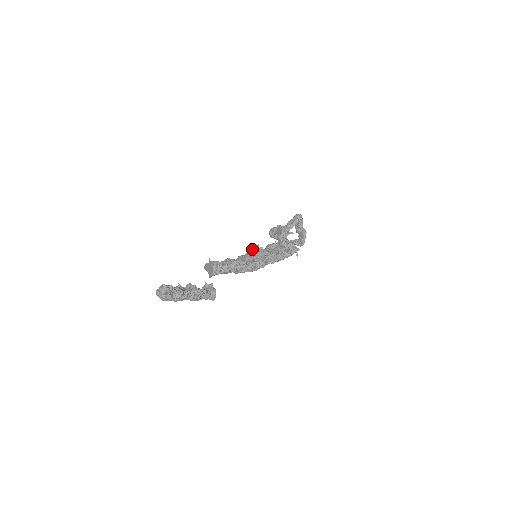
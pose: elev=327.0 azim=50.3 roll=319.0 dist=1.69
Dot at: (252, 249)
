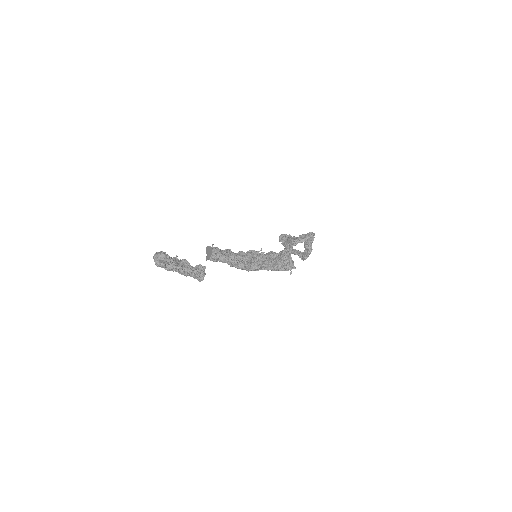
Dot at: (254, 250)
